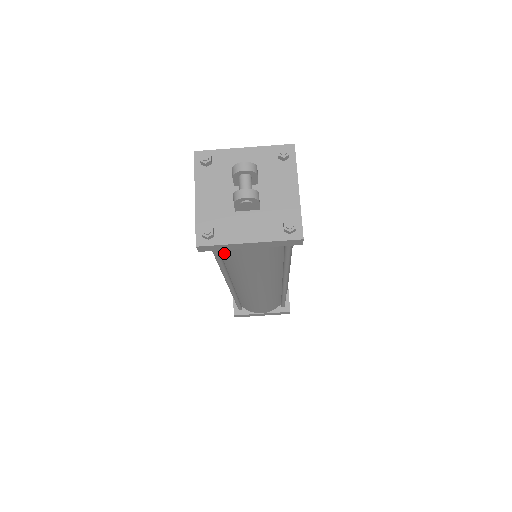
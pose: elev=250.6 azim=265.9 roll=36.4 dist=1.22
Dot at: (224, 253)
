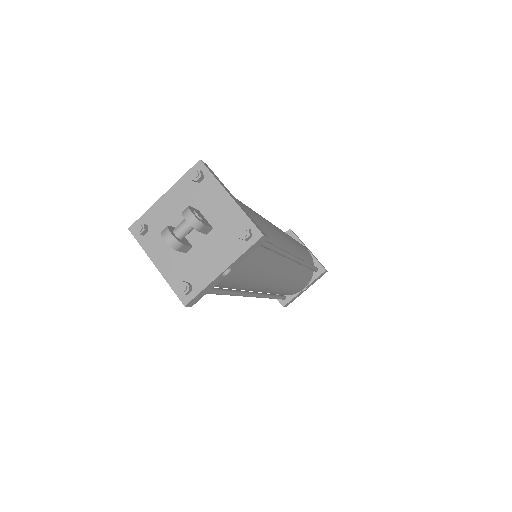
Dot at: occluded
